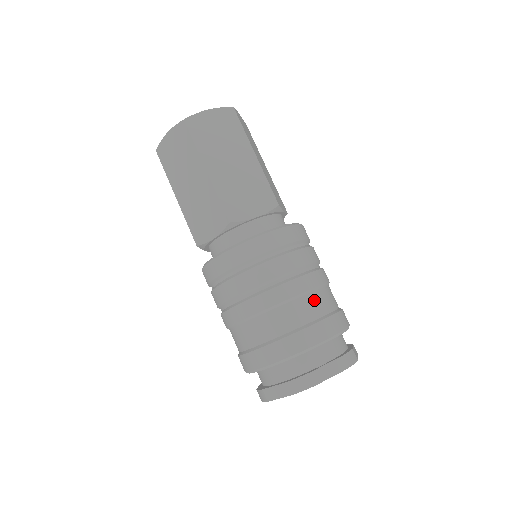
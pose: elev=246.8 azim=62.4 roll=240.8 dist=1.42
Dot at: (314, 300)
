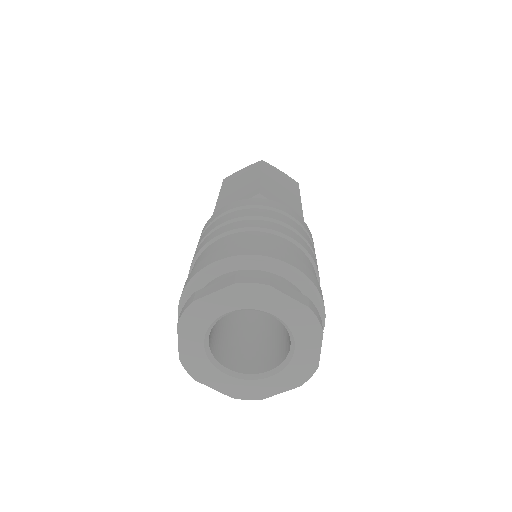
Dot at: (304, 257)
